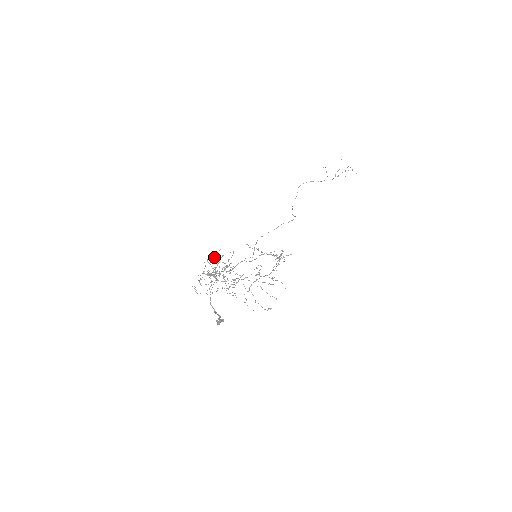
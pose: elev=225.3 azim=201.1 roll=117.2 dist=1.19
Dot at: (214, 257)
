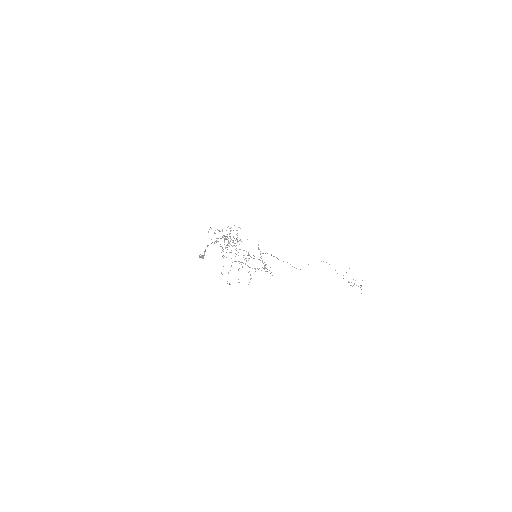
Dot at: (237, 230)
